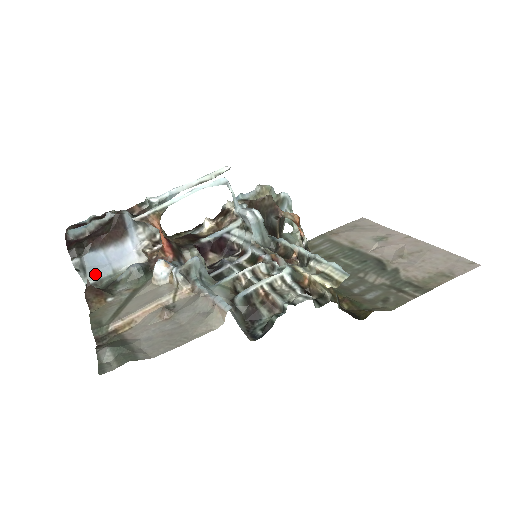
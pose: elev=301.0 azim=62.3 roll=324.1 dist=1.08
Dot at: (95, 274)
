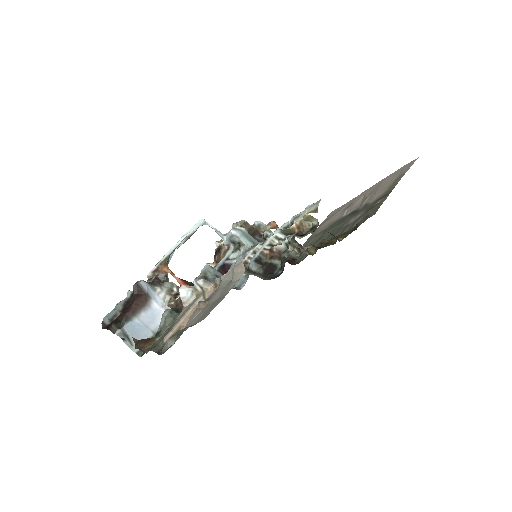
Dot at: occluded
